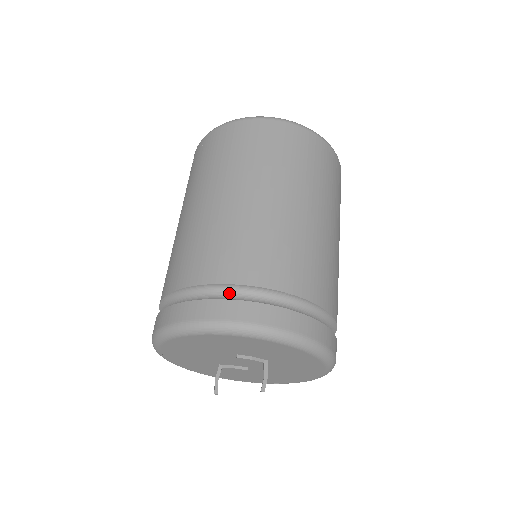
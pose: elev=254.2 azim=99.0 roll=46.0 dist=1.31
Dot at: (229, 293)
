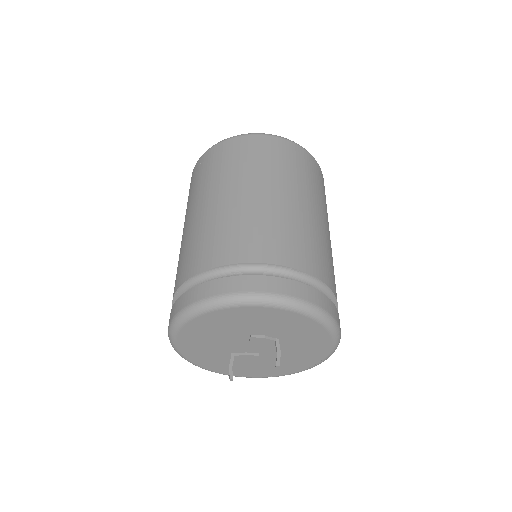
Dot at: (242, 272)
